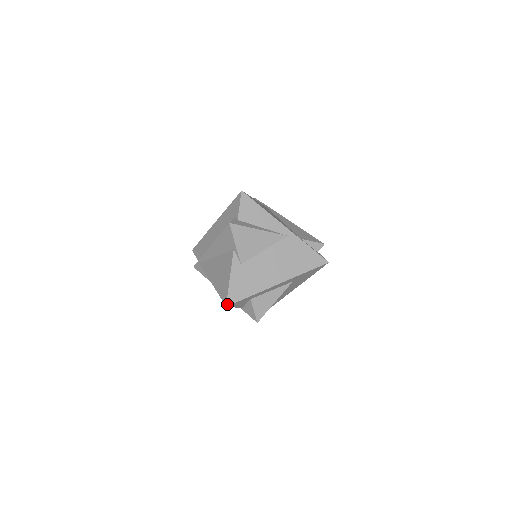
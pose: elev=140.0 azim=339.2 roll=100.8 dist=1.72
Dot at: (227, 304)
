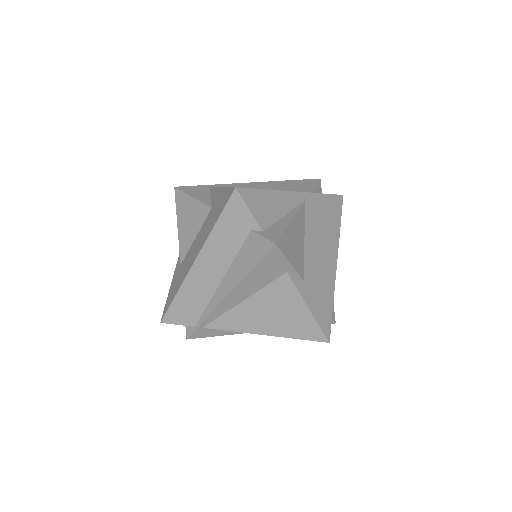
Dot at: (328, 339)
